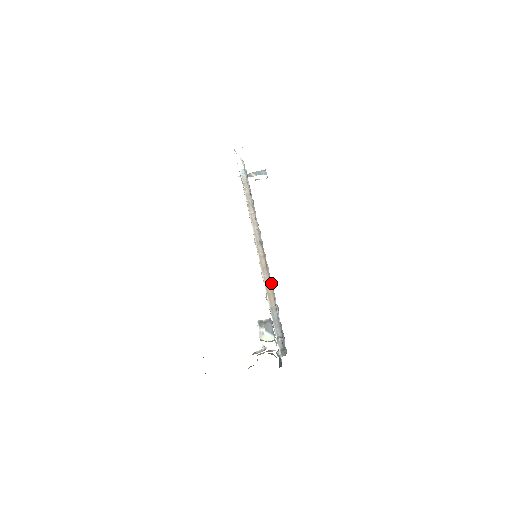
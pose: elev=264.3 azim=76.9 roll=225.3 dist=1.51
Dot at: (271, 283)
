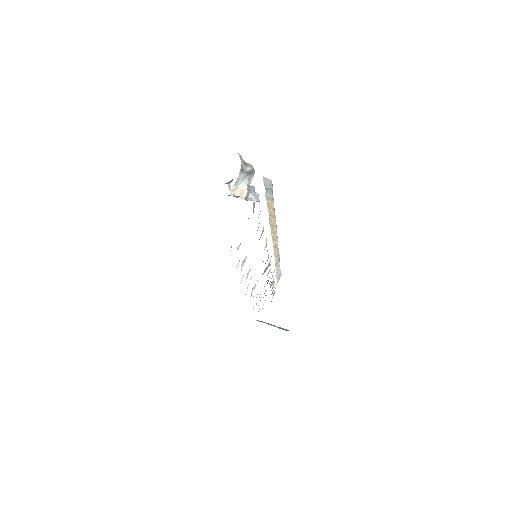
Dot at: occluded
